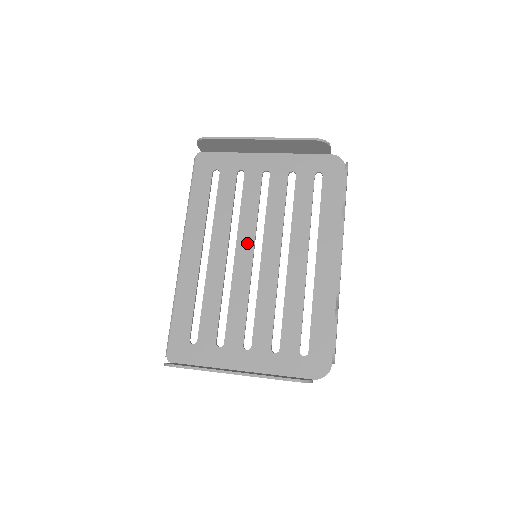
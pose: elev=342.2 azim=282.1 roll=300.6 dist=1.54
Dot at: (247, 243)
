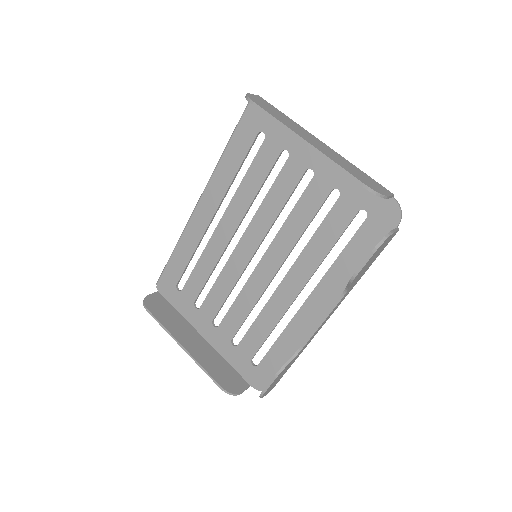
Dot at: (255, 237)
